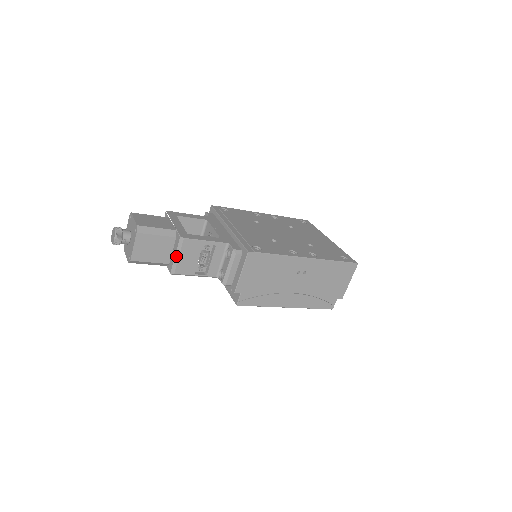
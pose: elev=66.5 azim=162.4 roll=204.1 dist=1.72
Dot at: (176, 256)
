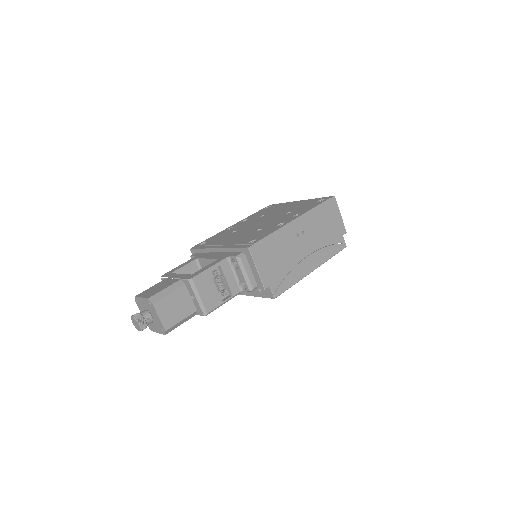
Dot at: (197, 298)
